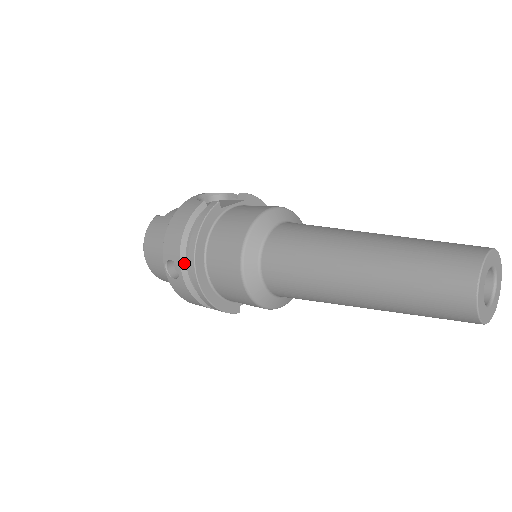
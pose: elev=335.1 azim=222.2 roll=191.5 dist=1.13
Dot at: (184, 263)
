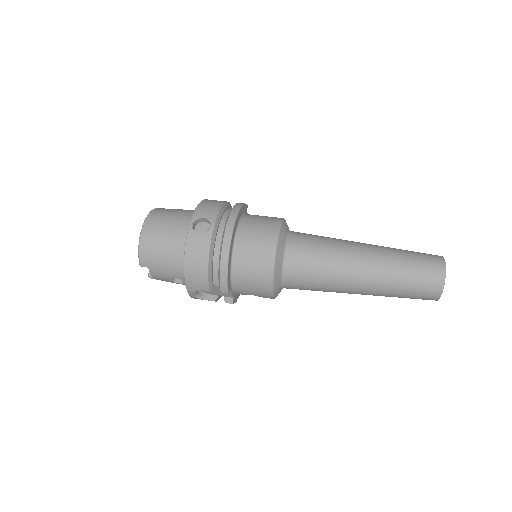
Dot at: (218, 223)
